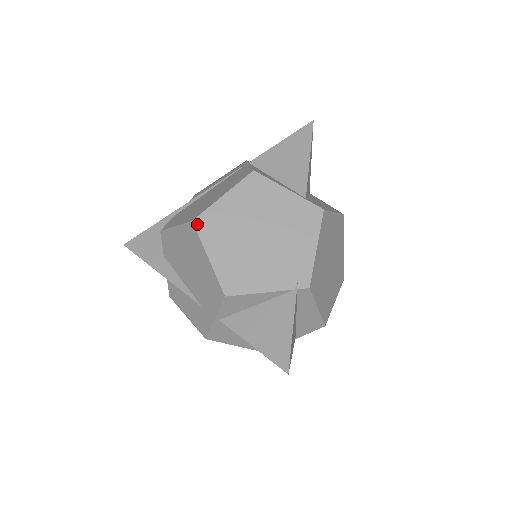
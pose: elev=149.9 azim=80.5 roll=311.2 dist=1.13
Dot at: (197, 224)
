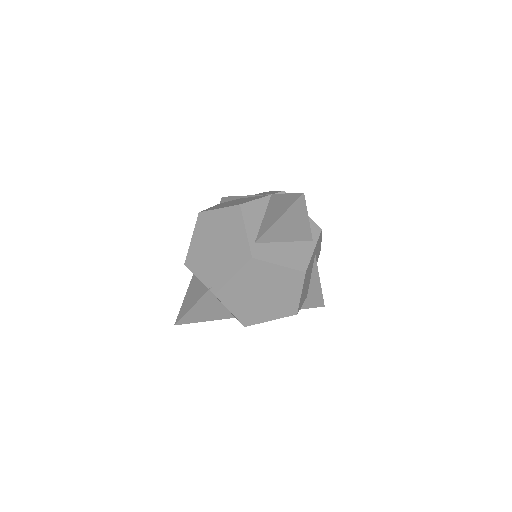
Dot at: (199, 216)
